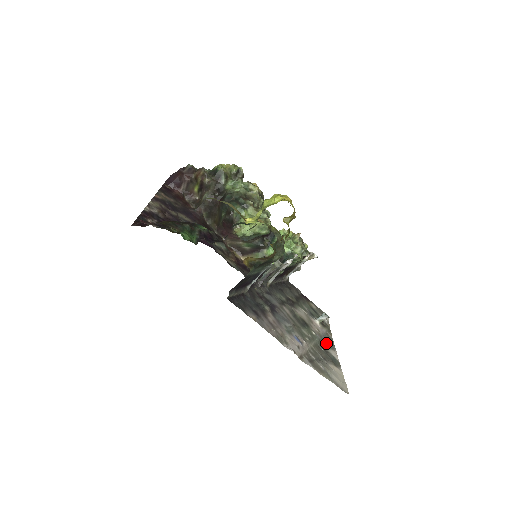
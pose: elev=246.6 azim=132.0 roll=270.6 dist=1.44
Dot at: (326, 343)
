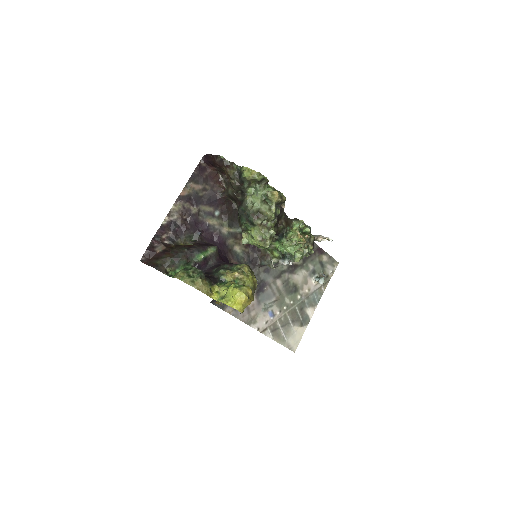
Dot at: (310, 301)
